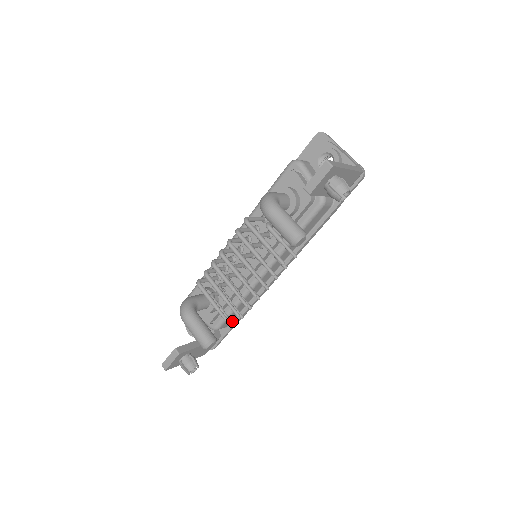
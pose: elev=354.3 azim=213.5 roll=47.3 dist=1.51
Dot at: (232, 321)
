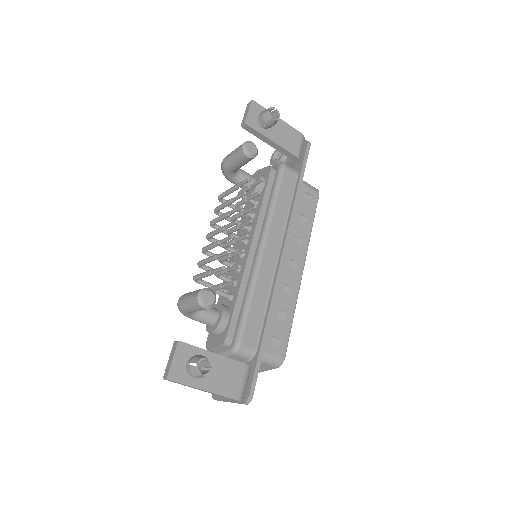
Dot at: (258, 341)
